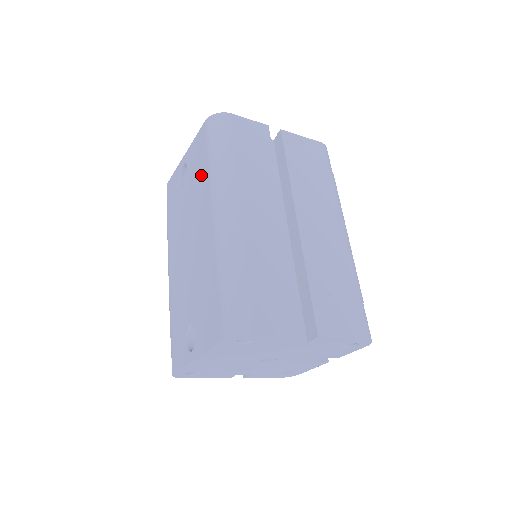
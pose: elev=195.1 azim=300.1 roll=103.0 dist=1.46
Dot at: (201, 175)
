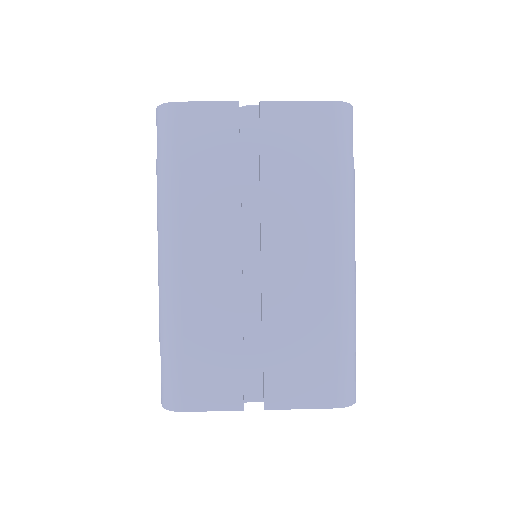
Dot at: occluded
